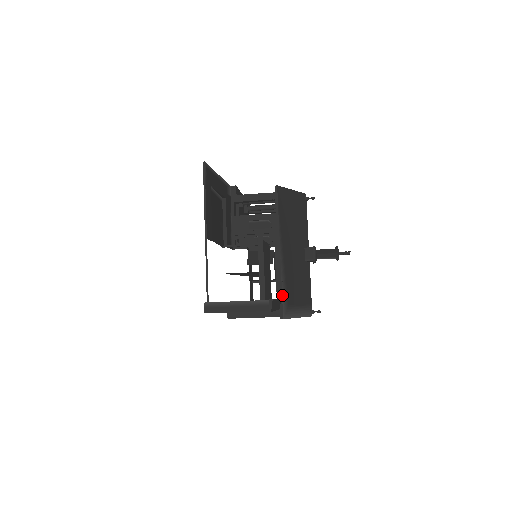
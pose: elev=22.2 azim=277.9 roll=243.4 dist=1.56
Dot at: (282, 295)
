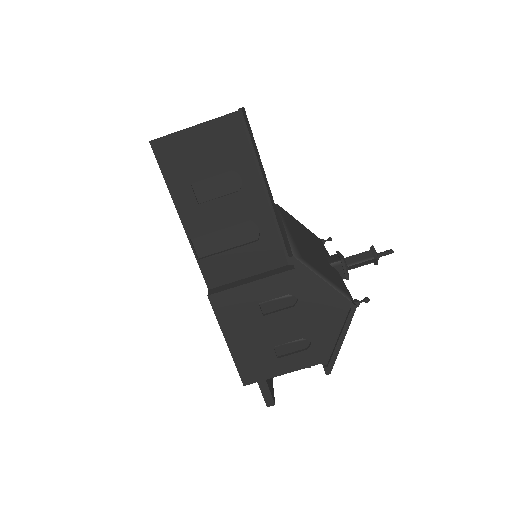
Dot at: (289, 244)
